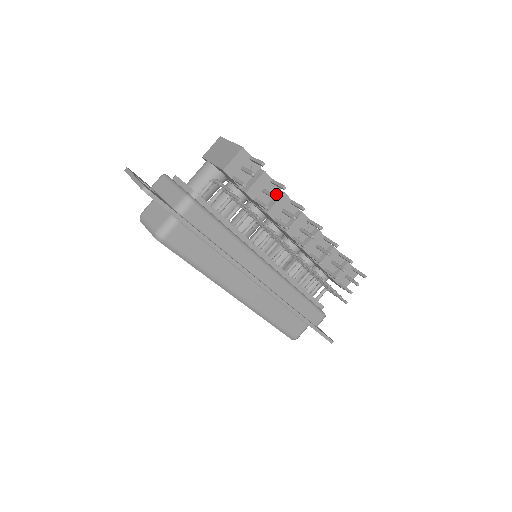
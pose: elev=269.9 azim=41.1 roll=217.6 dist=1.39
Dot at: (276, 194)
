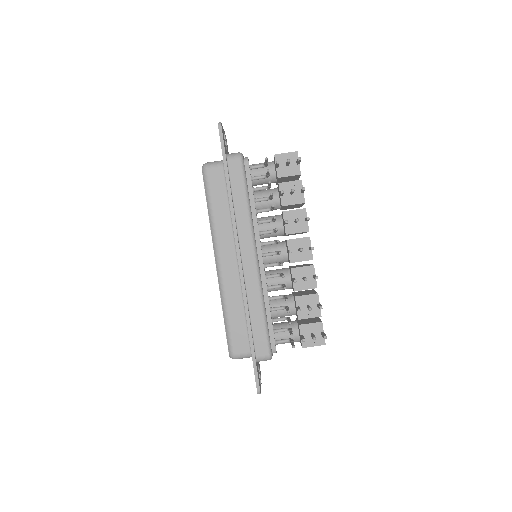
Dot at: occluded
